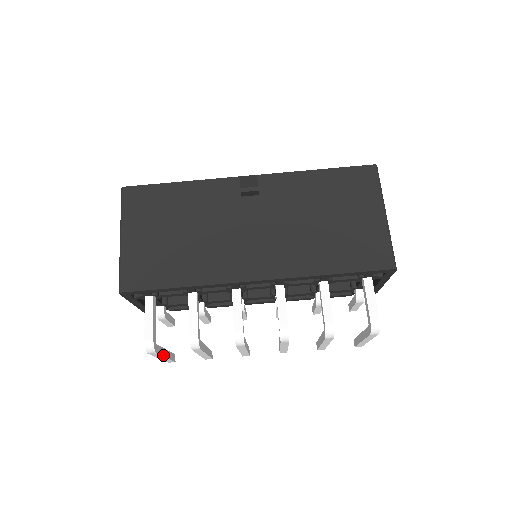
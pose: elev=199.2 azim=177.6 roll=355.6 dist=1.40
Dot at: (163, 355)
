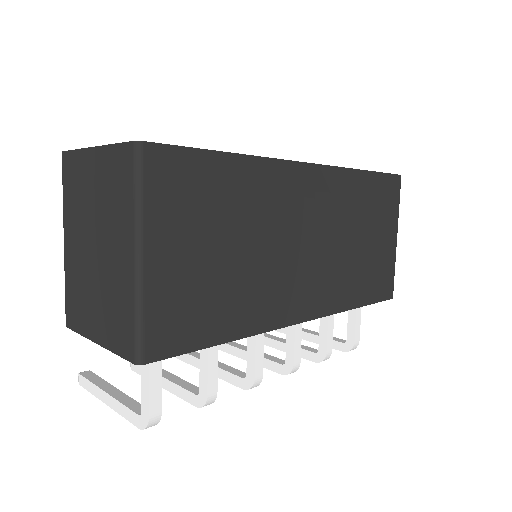
Dot at: occluded
